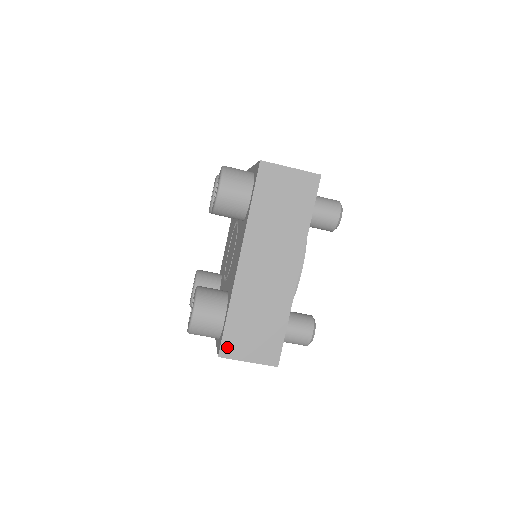
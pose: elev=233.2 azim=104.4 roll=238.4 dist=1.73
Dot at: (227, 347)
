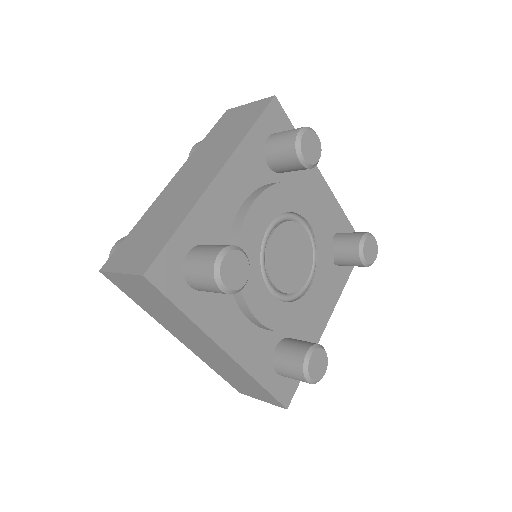
Dot at: (238, 389)
